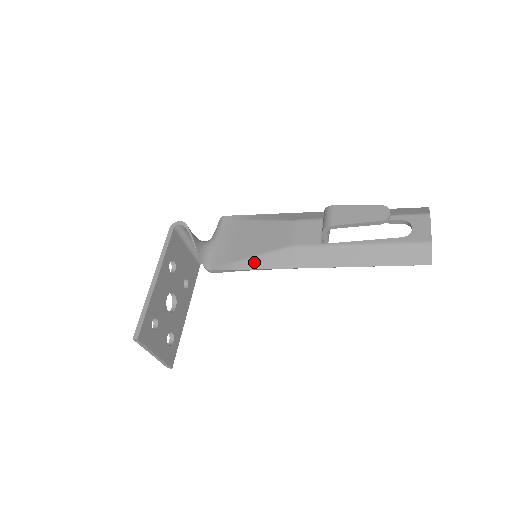
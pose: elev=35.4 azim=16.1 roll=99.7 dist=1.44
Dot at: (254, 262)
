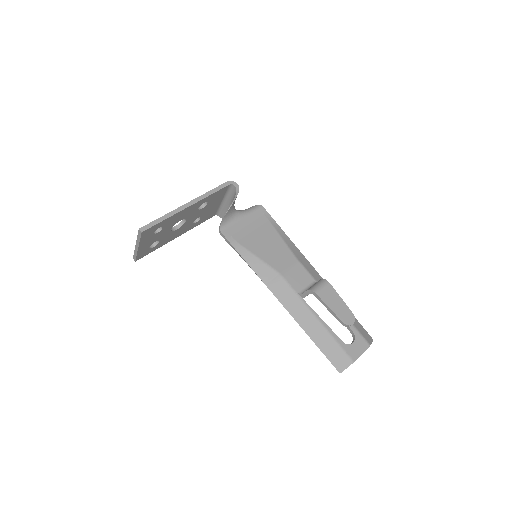
Dot at: (251, 258)
